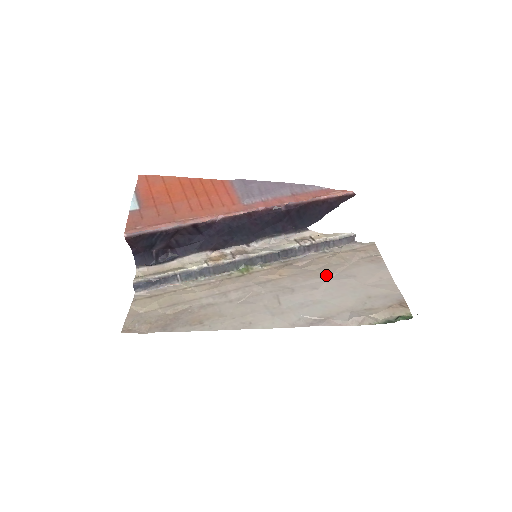
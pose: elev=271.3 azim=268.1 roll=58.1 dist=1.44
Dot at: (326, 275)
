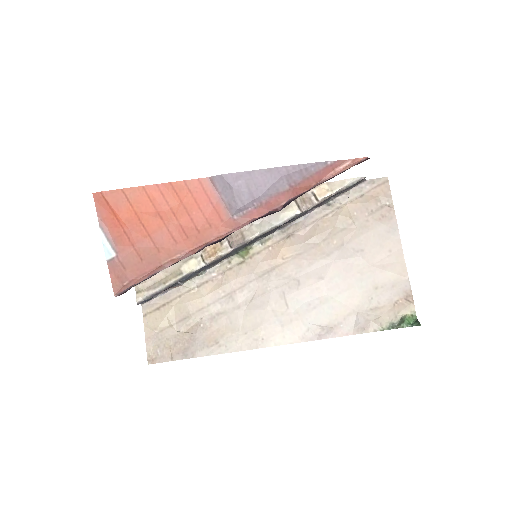
Dot at: (332, 252)
